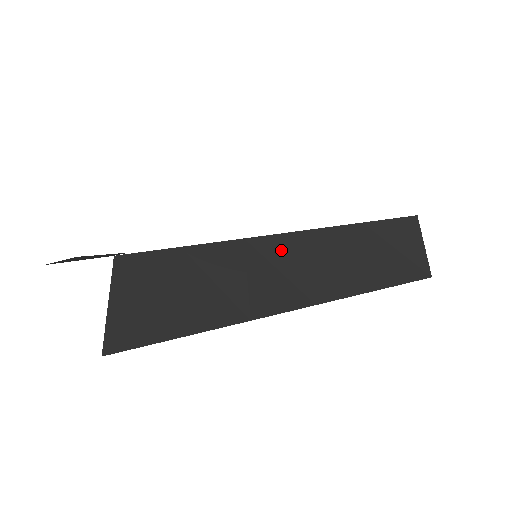
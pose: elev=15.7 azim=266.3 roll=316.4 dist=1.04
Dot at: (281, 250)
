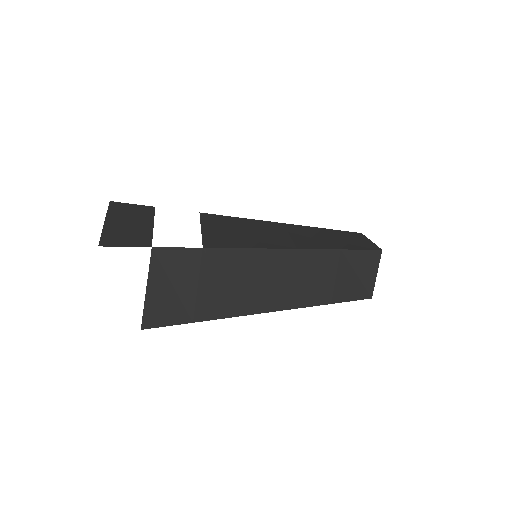
Dot at: (276, 263)
